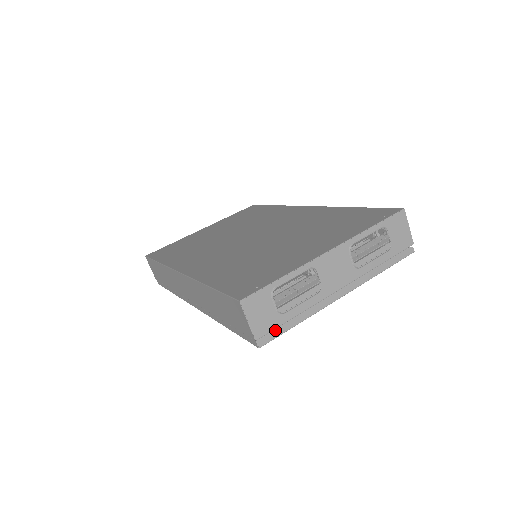
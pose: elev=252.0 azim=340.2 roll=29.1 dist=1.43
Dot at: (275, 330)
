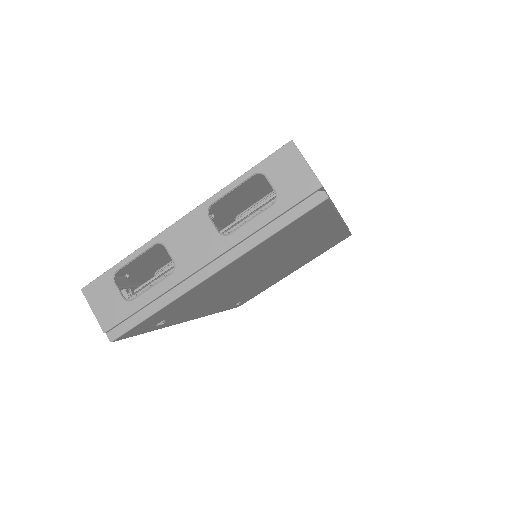
Dot at: (126, 321)
